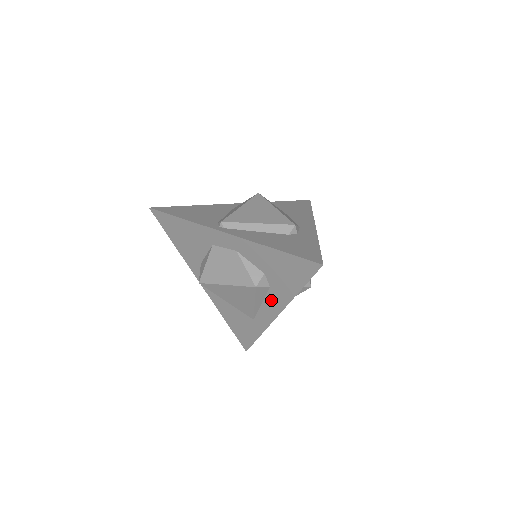
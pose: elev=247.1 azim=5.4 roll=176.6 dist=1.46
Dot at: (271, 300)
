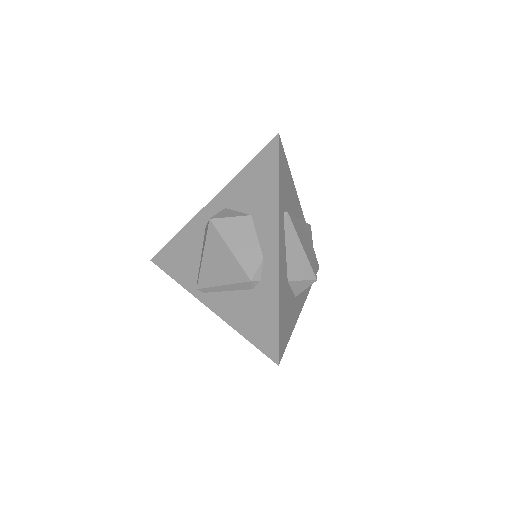
Dot at: occluded
